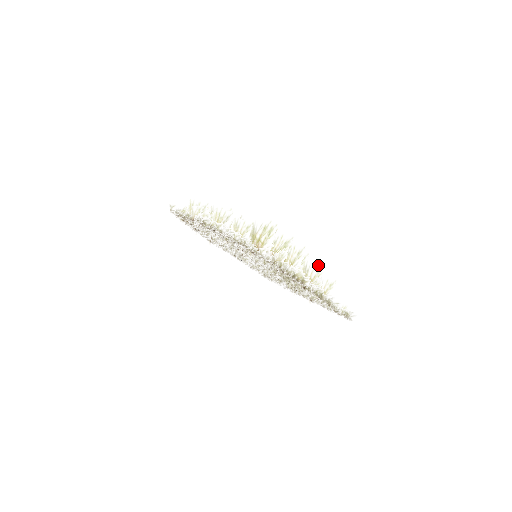
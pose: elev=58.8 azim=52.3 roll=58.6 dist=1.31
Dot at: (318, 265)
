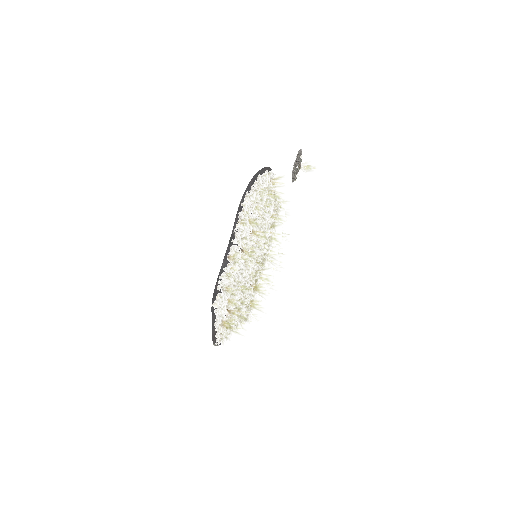
Dot at: (264, 310)
